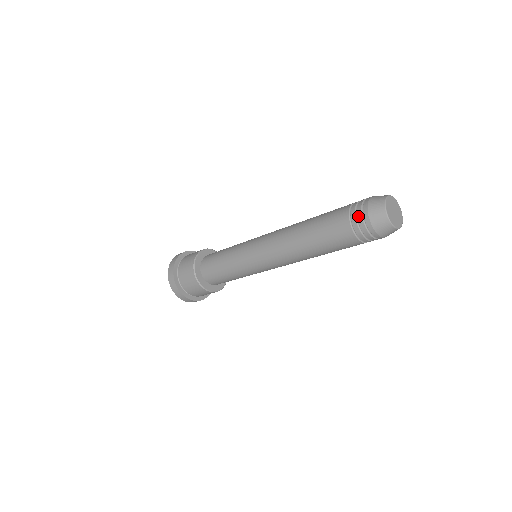
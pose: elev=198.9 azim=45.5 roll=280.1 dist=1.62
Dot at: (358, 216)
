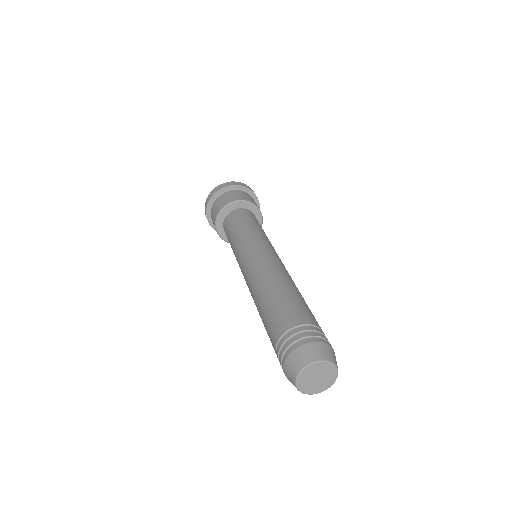
Dot at: (281, 366)
